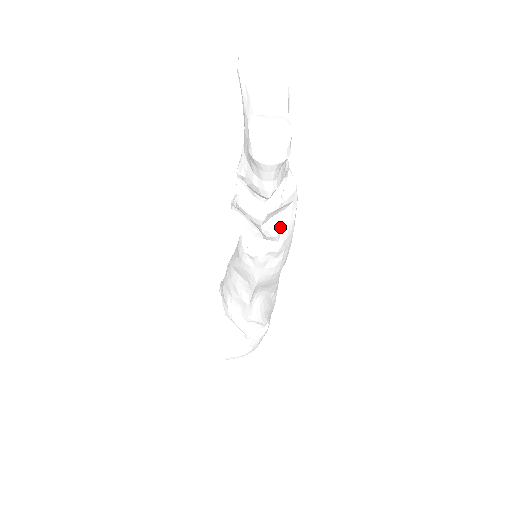
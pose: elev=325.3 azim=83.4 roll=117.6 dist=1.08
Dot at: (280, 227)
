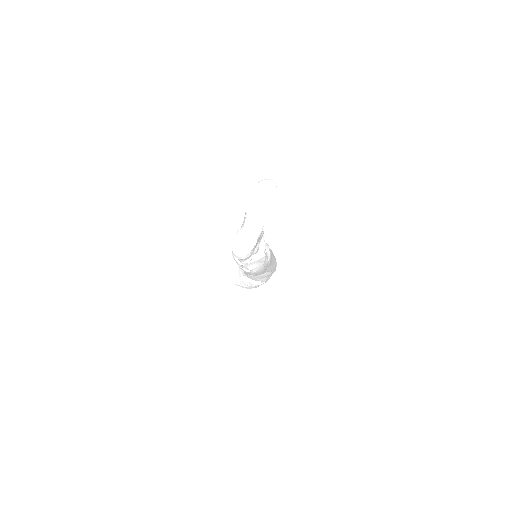
Dot at: (252, 267)
